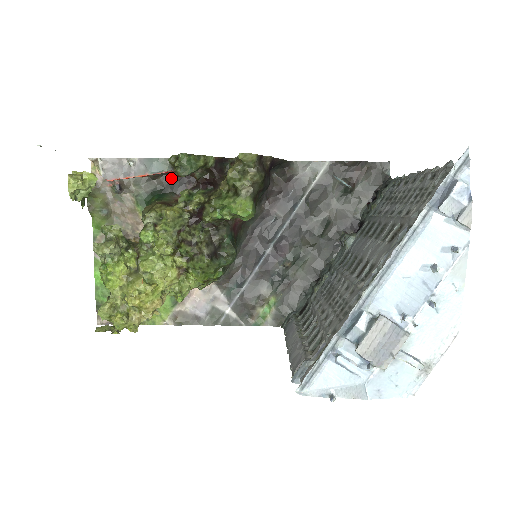
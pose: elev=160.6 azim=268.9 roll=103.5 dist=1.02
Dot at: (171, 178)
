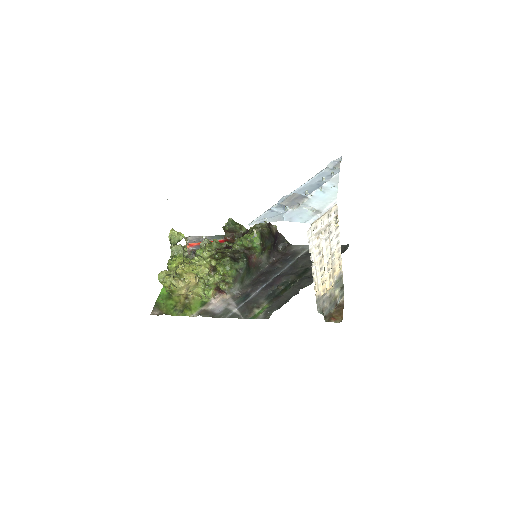
Dot at: occluded
